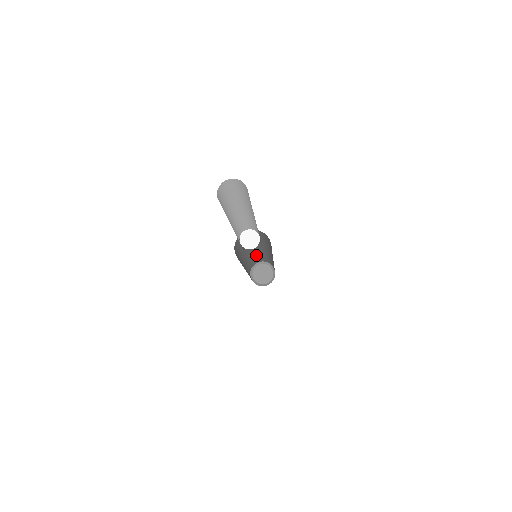
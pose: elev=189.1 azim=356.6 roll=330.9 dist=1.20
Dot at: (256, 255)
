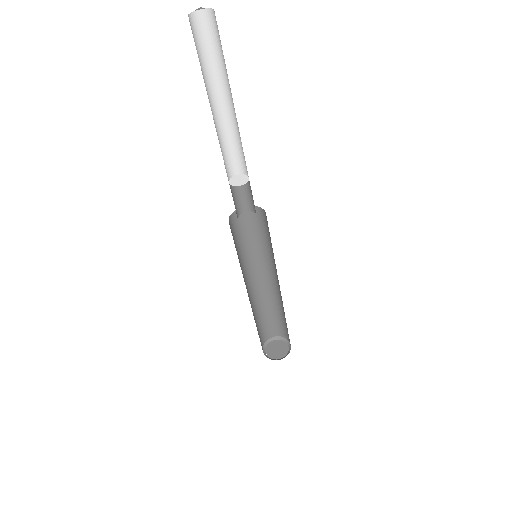
Dot at: (257, 313)
